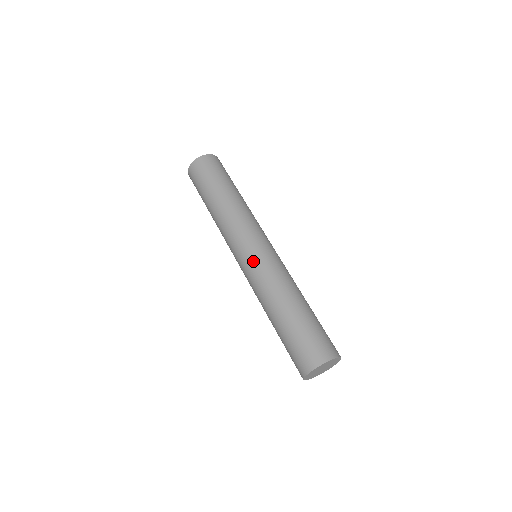
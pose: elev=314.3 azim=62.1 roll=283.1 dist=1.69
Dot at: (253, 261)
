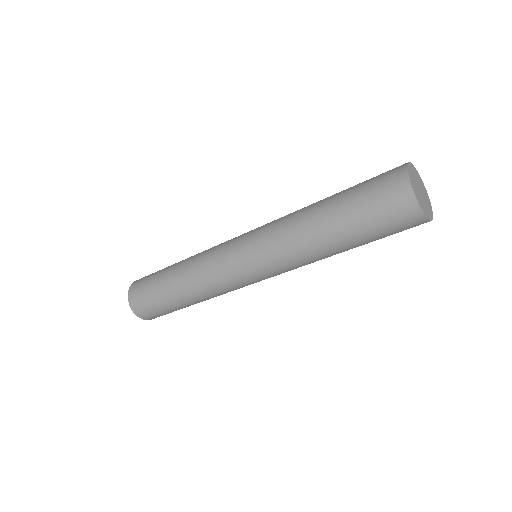
Dot at: (253, 242)
